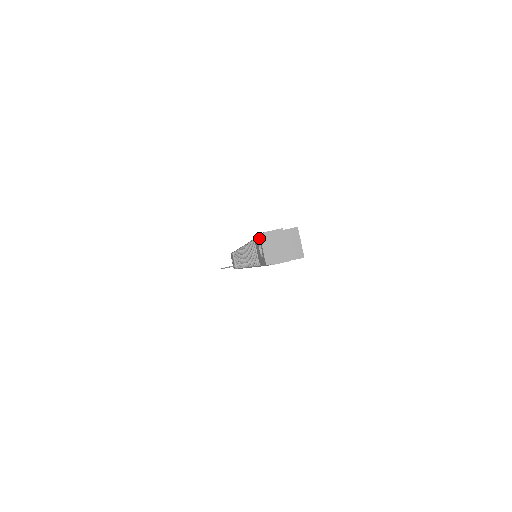
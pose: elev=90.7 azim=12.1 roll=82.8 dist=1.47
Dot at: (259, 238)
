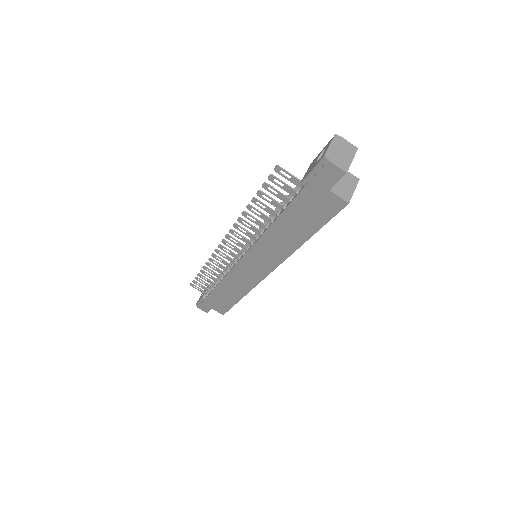
Dot at: (331, 140)
